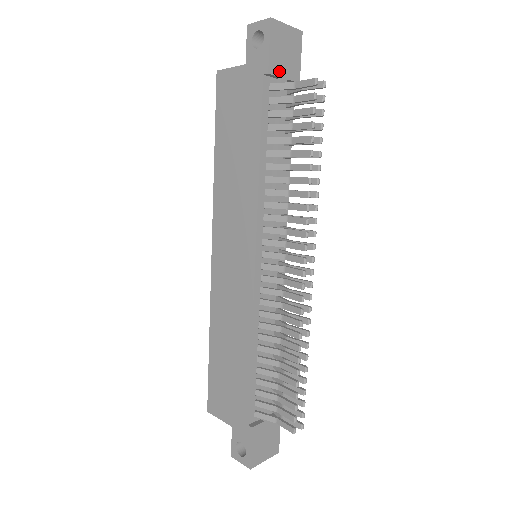
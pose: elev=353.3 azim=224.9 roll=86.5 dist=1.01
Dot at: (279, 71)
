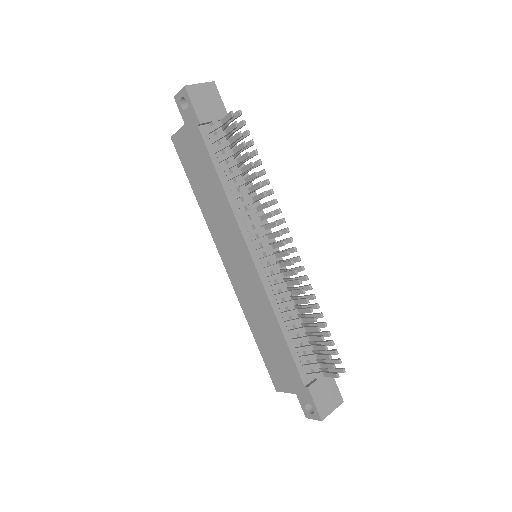
Dot at: (208, 118)
